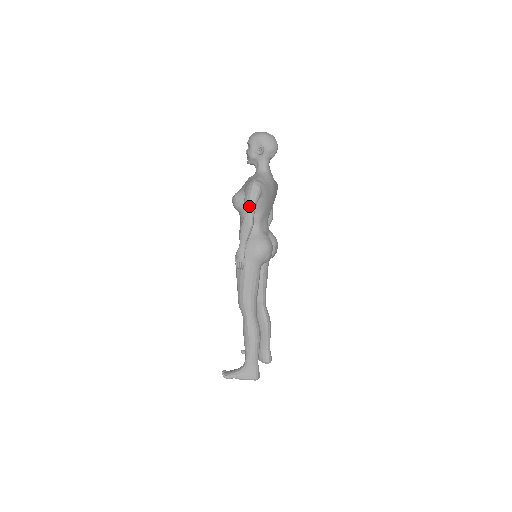
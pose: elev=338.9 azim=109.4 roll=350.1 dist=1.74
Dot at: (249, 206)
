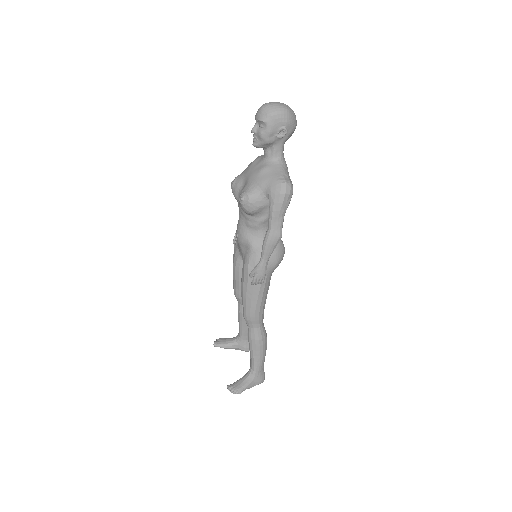
Dot at: (280, 215)
